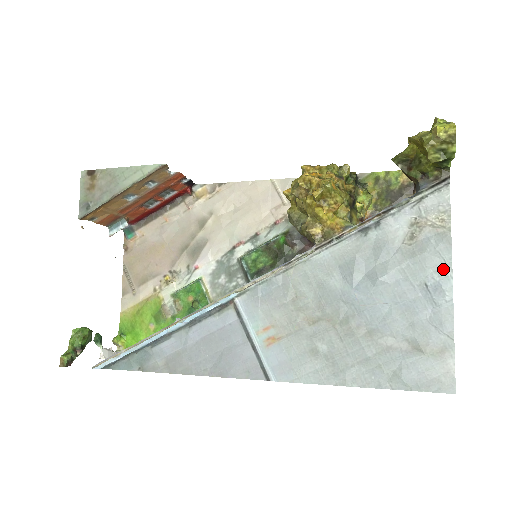
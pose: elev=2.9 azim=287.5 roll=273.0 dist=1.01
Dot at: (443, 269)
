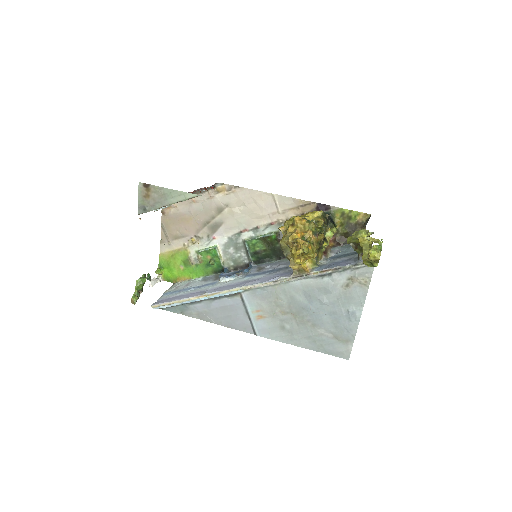
Dot at: (359, 305)
